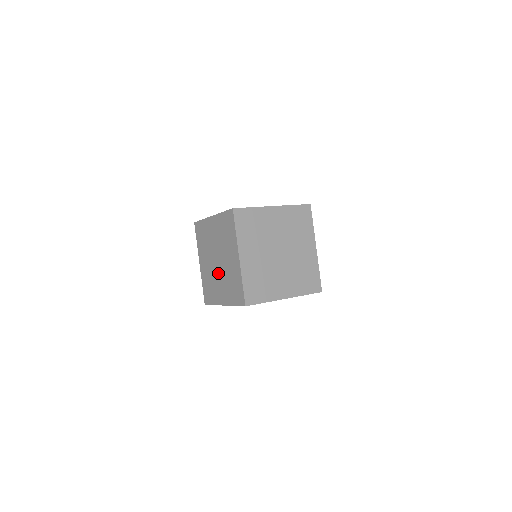
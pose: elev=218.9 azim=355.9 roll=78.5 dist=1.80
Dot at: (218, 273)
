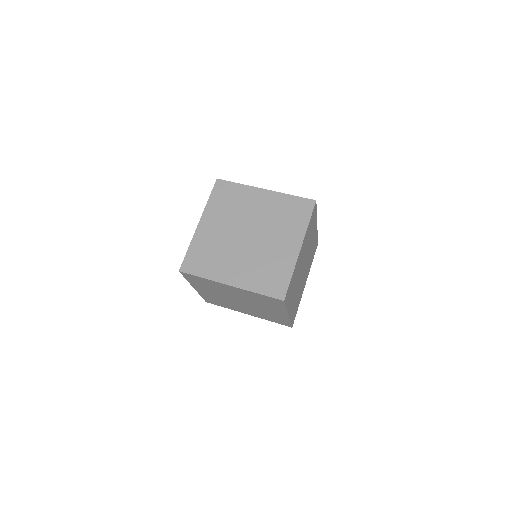
Dot at: (240, 305)
